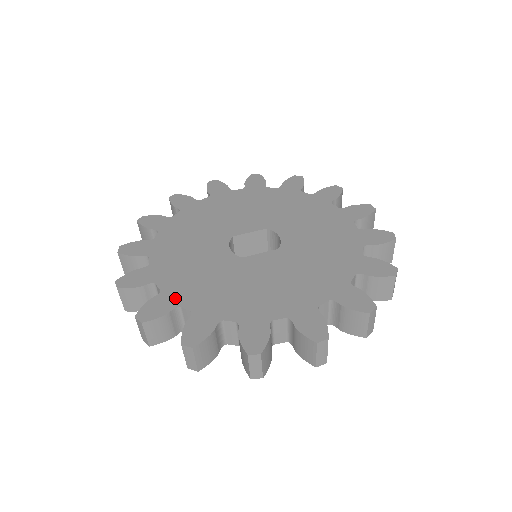
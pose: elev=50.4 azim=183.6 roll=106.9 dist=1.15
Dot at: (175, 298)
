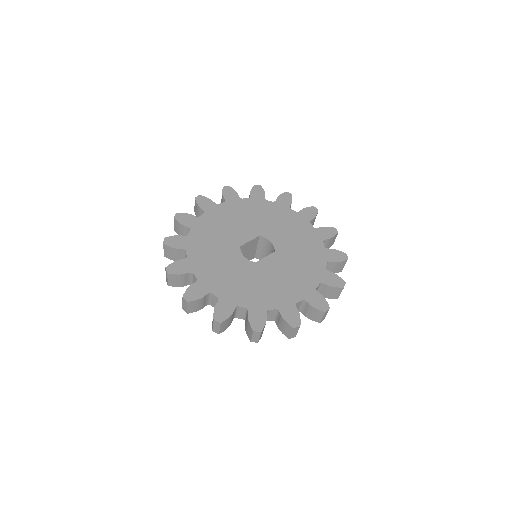
Dot at: (231, 301)
